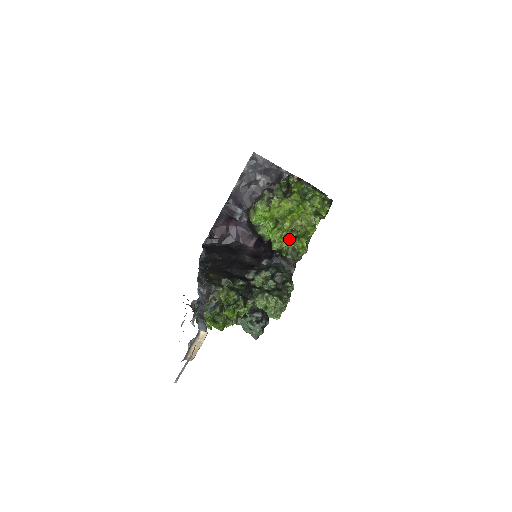
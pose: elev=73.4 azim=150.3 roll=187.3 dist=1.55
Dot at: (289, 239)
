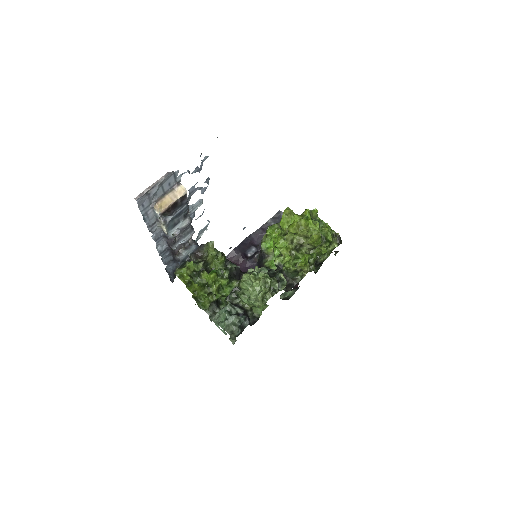
Dot at: (293, 265)
